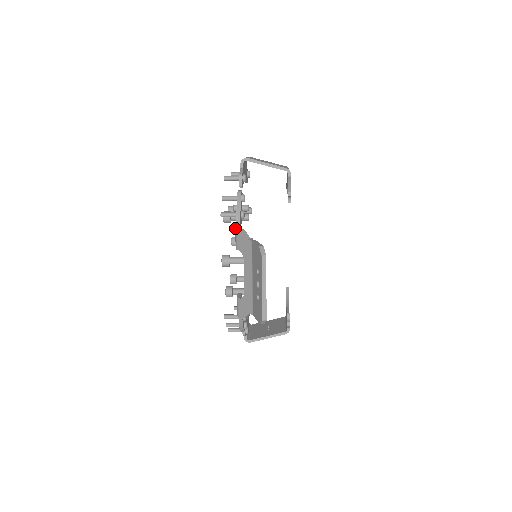
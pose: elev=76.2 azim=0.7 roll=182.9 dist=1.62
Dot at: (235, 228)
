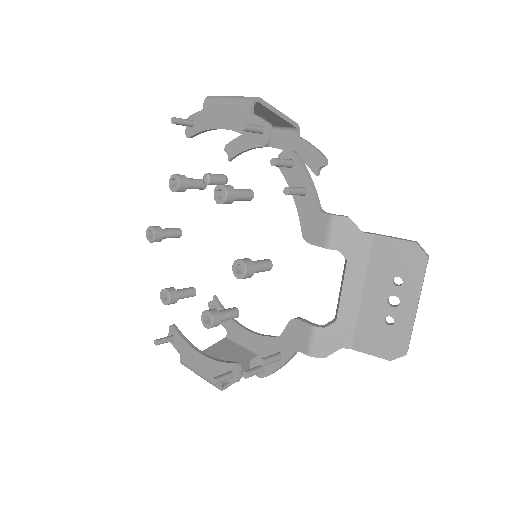
Dot at: (332, 214)
